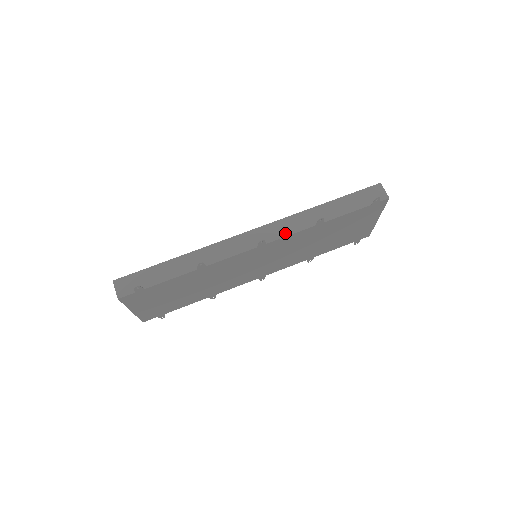
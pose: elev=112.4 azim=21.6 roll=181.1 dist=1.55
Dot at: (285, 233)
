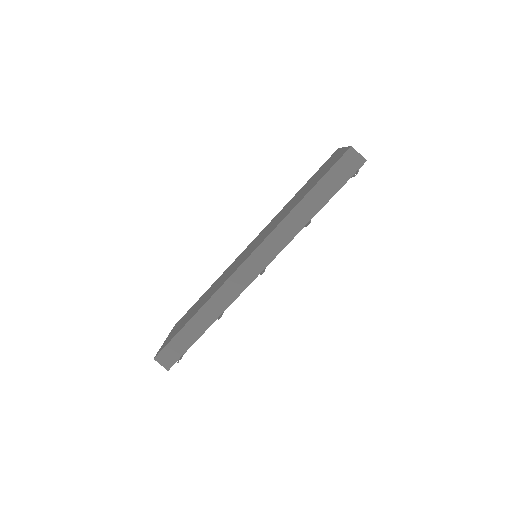
Dot at: (279, 248)
